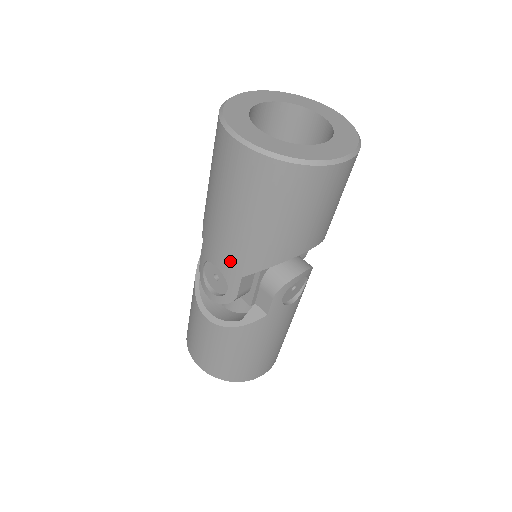
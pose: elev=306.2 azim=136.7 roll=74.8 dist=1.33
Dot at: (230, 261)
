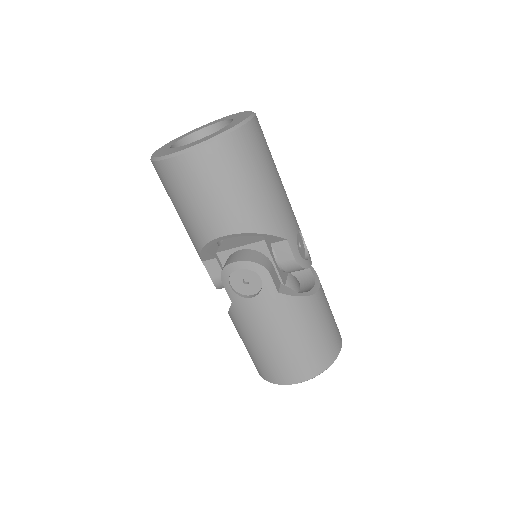
Dot at: occluded
